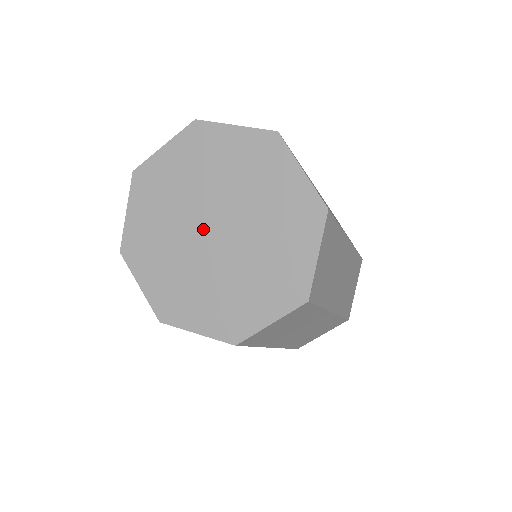
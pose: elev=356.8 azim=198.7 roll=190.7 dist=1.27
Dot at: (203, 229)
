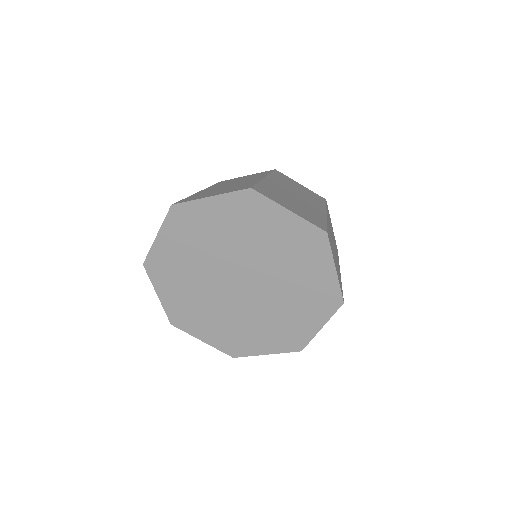
Dot at: (230, 277)
